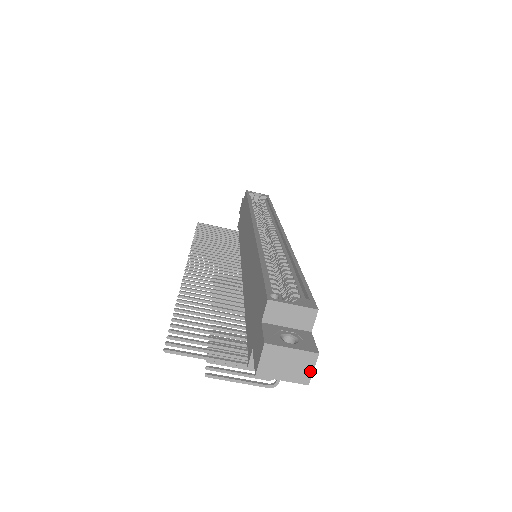
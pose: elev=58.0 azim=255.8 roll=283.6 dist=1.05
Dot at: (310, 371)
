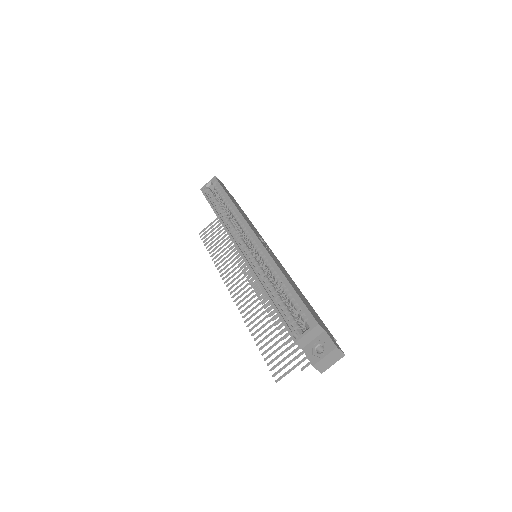
Dot at: (340, 353)
